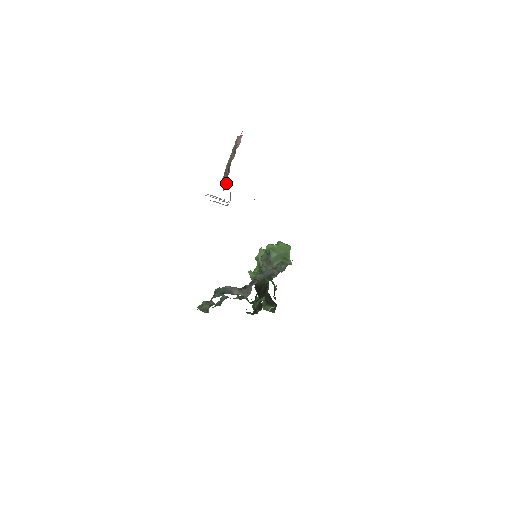
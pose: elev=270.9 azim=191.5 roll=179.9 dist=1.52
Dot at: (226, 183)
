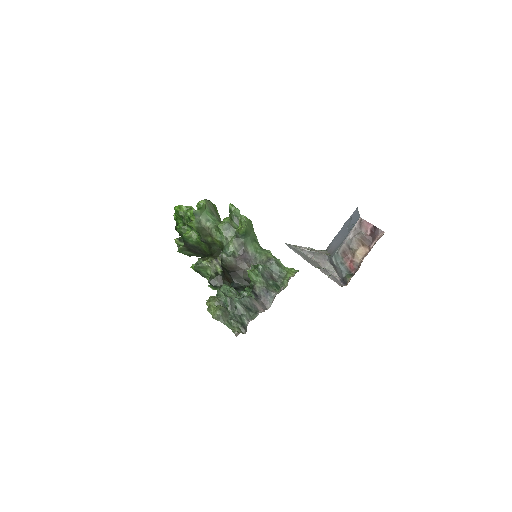
Dot at: (349, 269)
